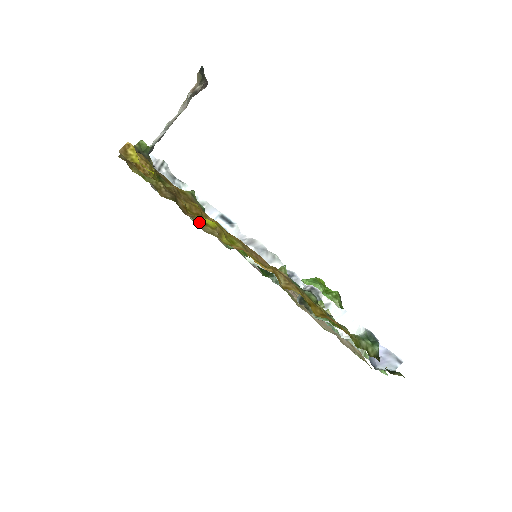
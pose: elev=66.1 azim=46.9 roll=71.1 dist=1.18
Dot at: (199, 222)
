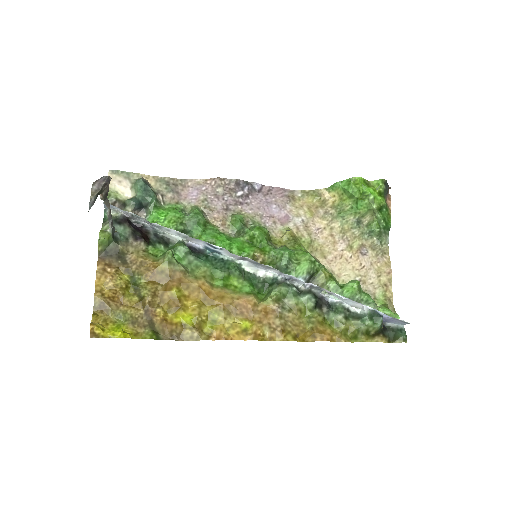
Dot at: (178, 332)
